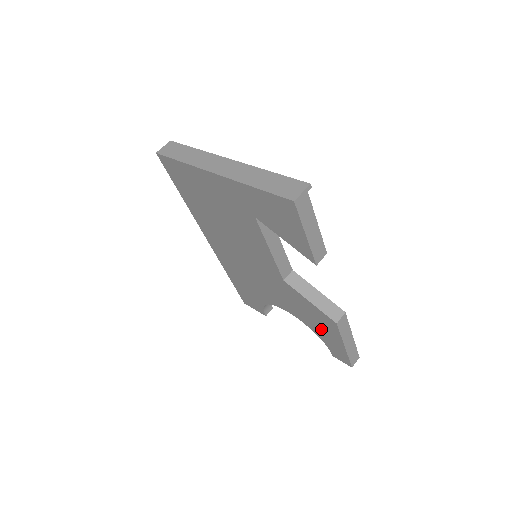
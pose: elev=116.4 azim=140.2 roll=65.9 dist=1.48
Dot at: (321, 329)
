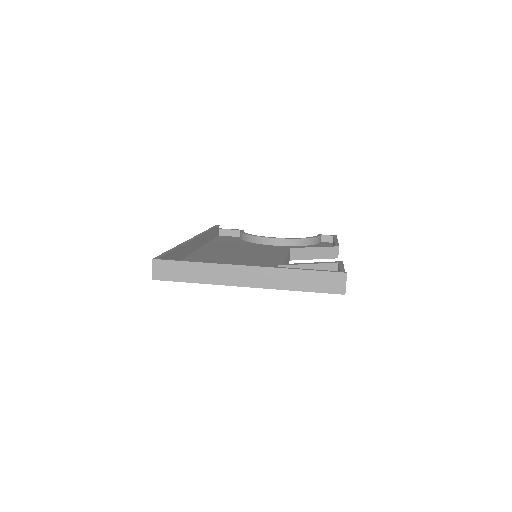
Dot at: occluded
